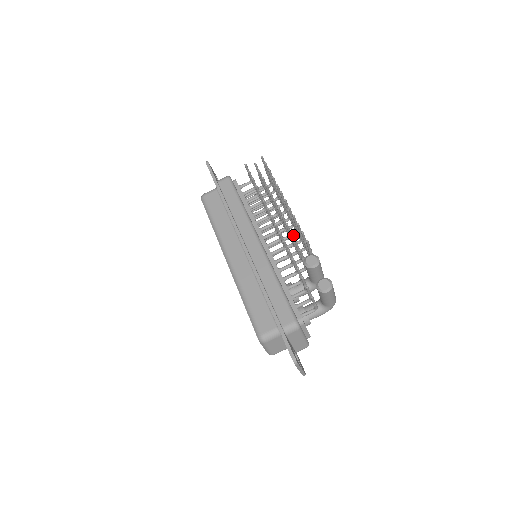
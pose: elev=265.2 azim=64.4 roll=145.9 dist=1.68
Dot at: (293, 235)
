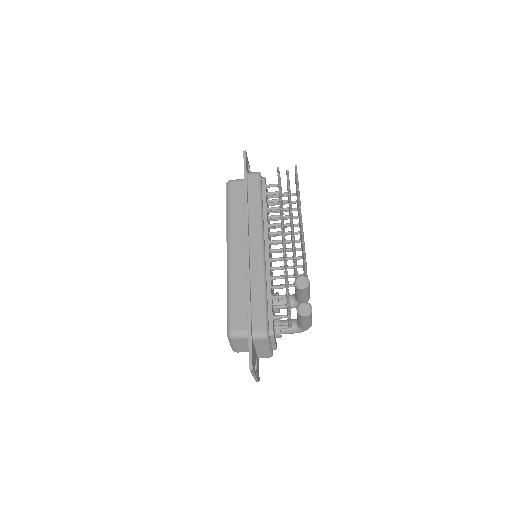
Dot at: (298, 249)
